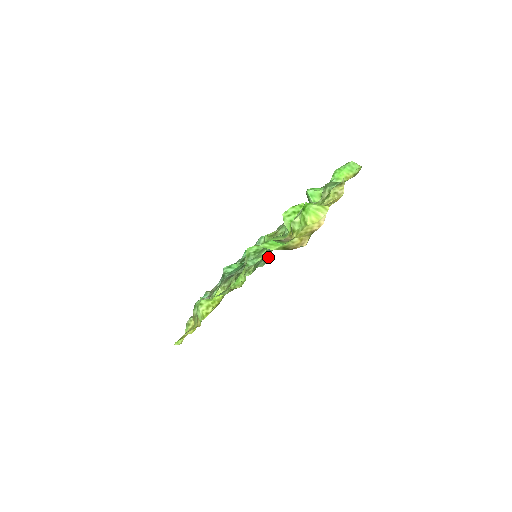
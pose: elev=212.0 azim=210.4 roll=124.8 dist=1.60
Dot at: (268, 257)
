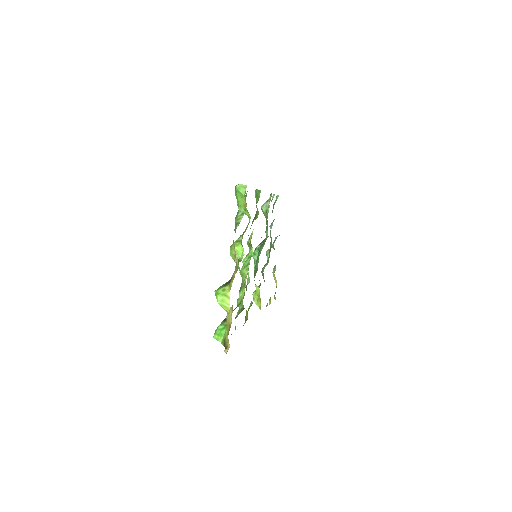
Dot at: occluded
